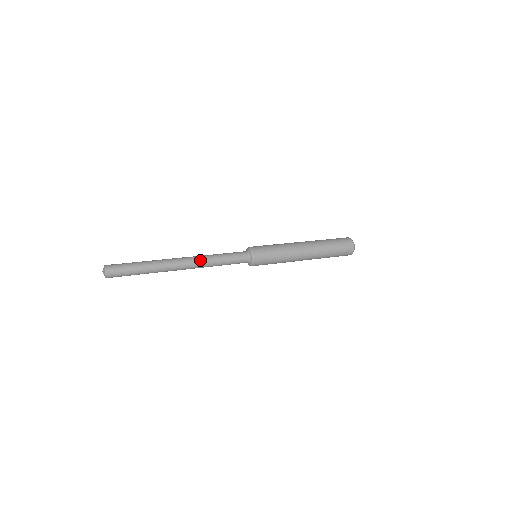
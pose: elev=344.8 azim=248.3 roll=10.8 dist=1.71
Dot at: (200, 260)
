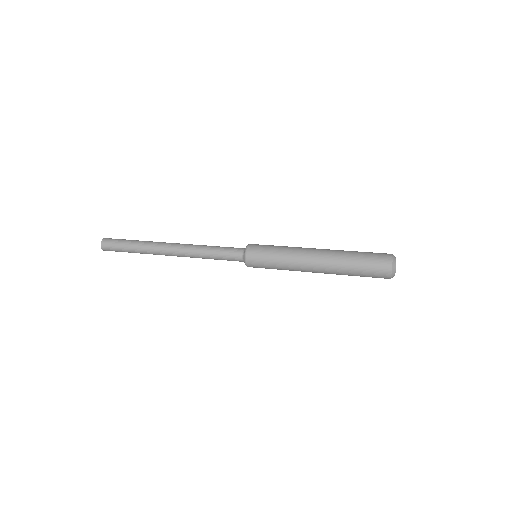
Dot at: (188, 255)
